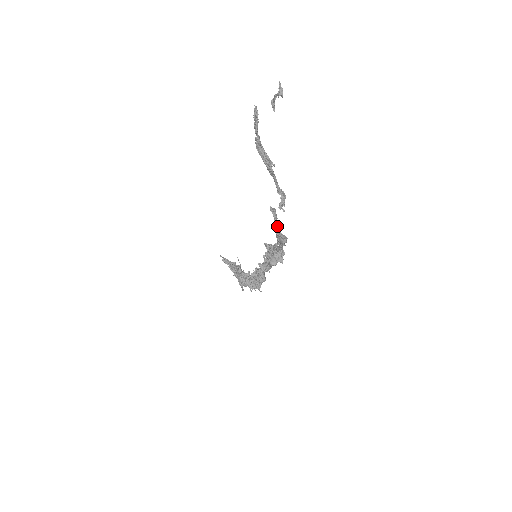
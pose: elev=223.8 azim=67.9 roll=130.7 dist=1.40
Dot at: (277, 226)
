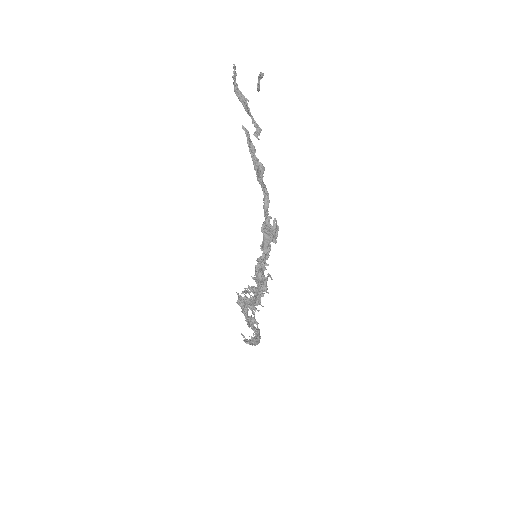
Dot at: (249, 141)
